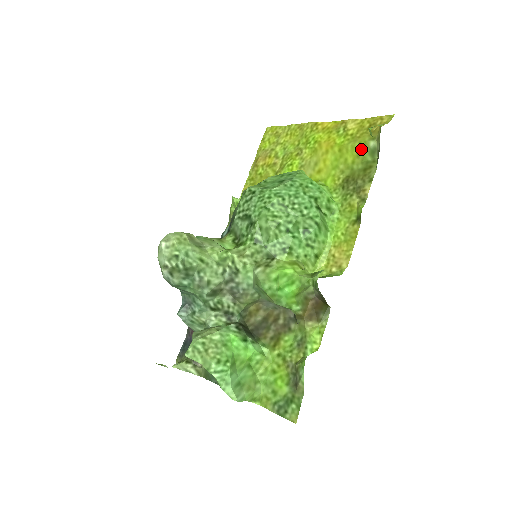
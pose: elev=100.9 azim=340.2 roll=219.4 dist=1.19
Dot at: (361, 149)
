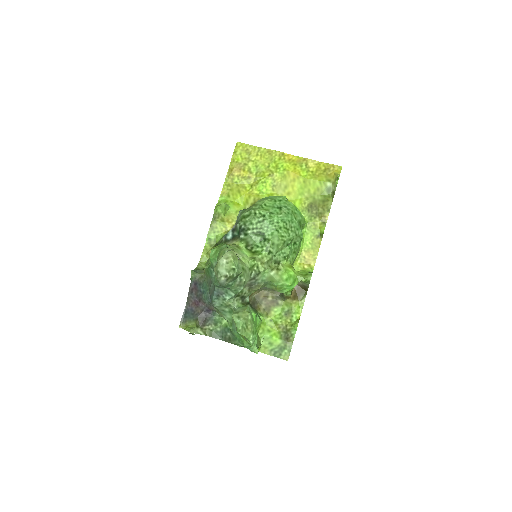
Dot at: (321, 186)
